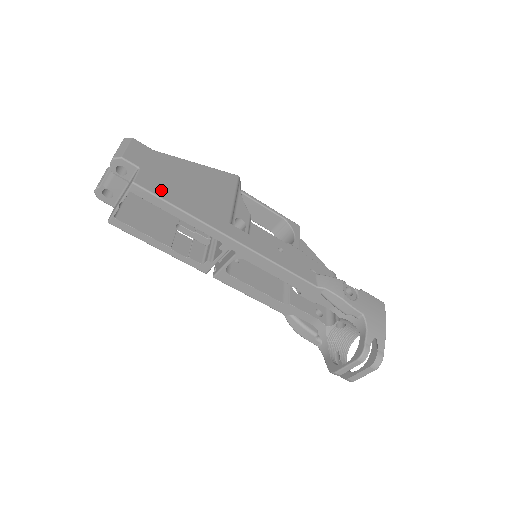
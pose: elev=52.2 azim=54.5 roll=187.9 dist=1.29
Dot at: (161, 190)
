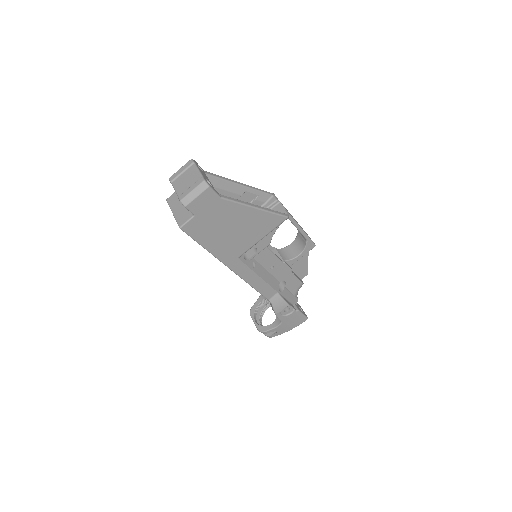
Dot at: (199, 234)
